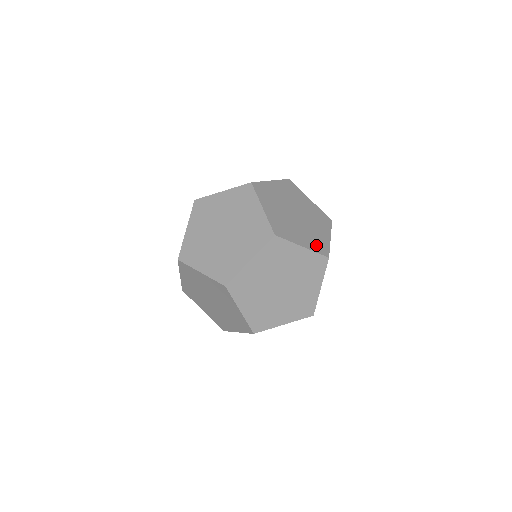
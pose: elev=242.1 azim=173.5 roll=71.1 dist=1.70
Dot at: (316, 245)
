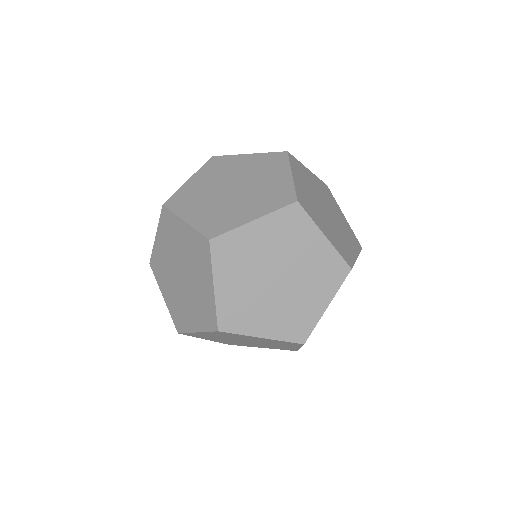
Dot at: (273, 201)
